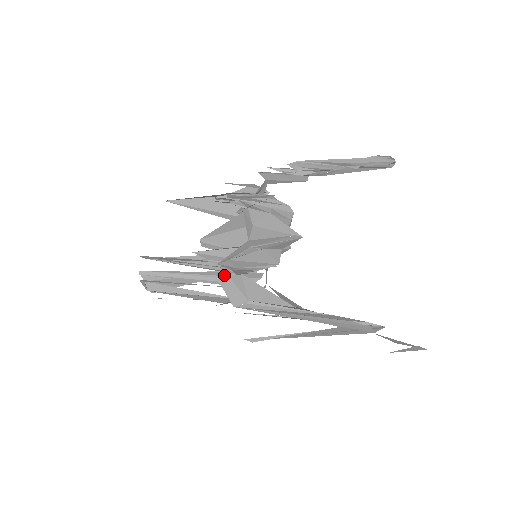
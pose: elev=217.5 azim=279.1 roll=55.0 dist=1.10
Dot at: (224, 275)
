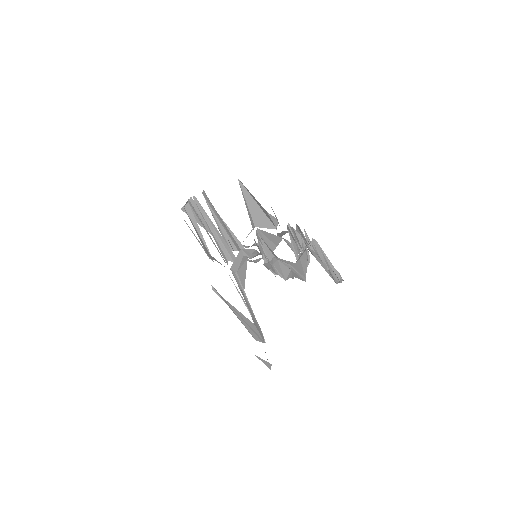
Dot at: (244, 252)
